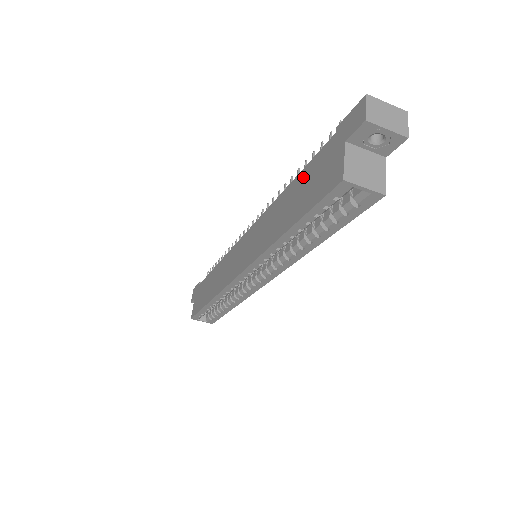
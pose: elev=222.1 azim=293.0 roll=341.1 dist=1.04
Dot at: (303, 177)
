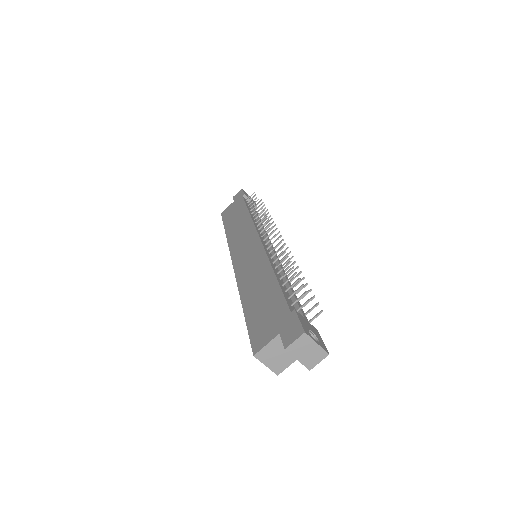
Dot at: (273, 293)
